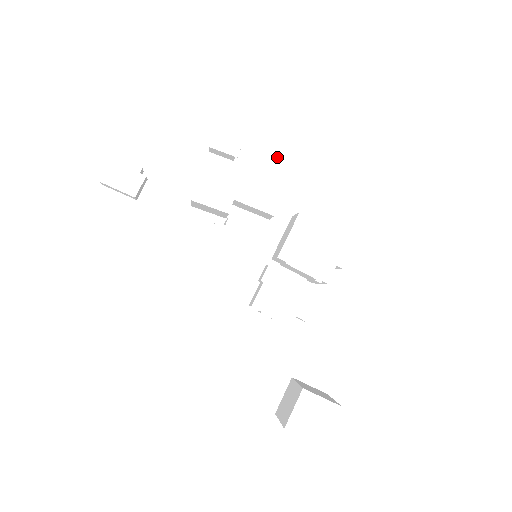
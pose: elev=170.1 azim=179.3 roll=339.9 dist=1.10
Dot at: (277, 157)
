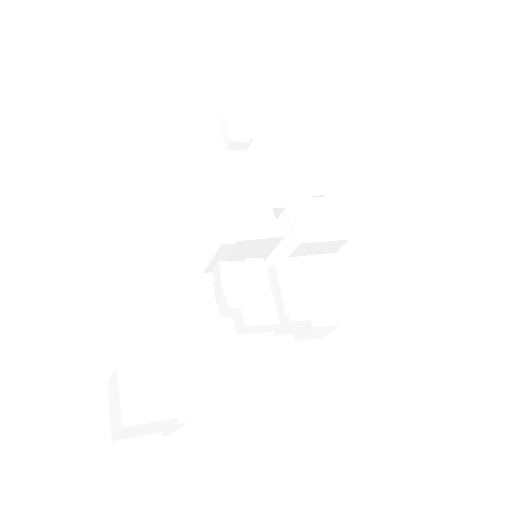
Dot at: (338, 225)
